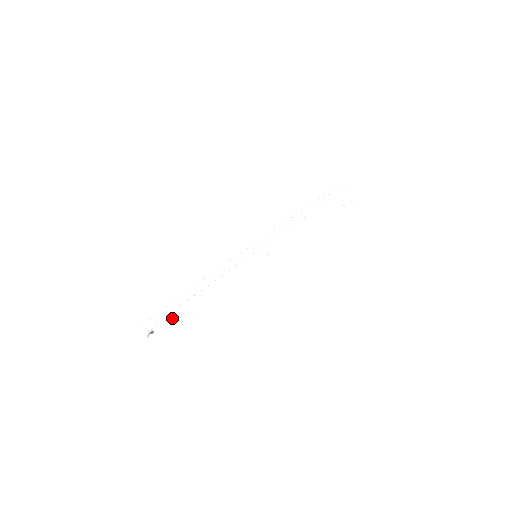
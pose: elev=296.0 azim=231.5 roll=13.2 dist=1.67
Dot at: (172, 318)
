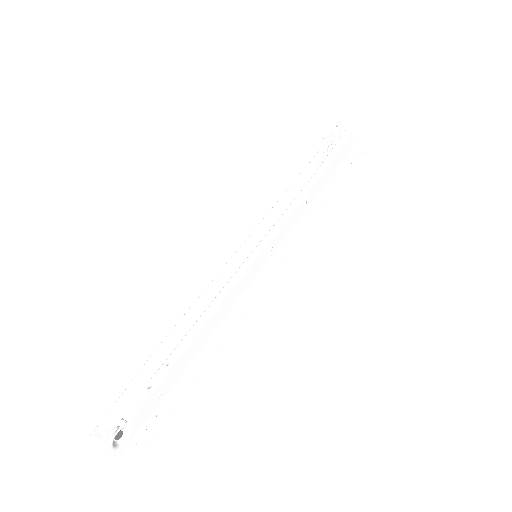
Dot at: (150, 396)
